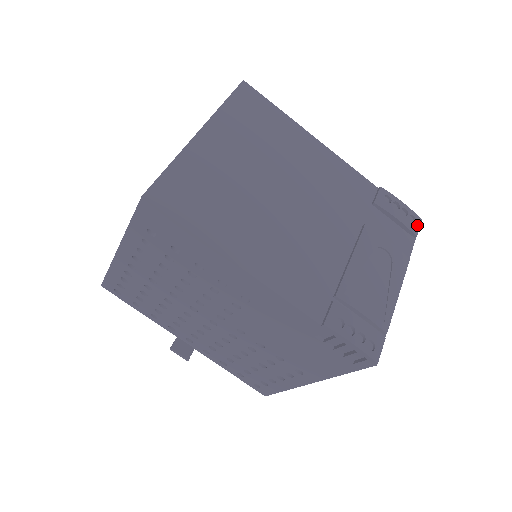
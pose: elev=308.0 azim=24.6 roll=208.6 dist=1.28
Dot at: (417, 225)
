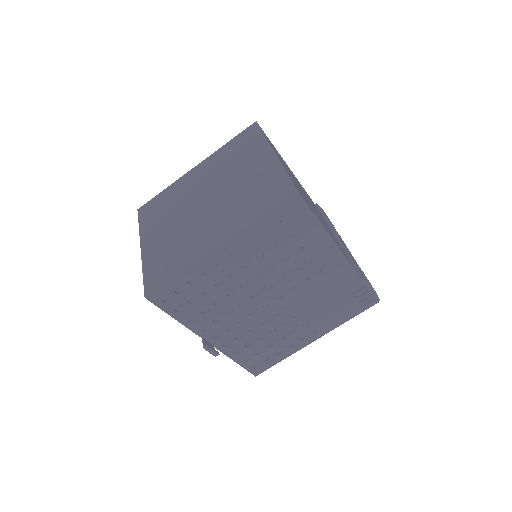
Dot at: occluded
